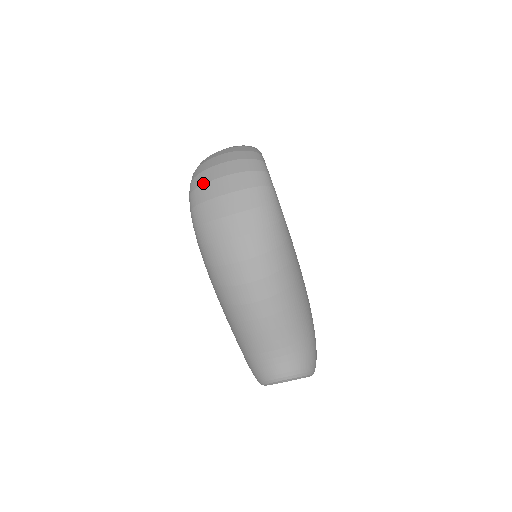
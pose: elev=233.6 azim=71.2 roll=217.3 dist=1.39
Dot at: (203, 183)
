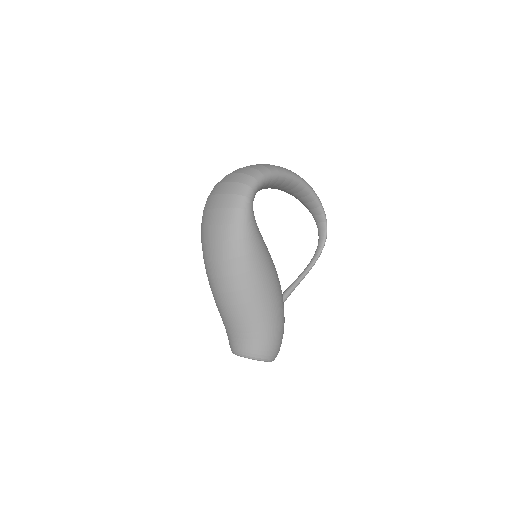
Dot at: (210, 195)
